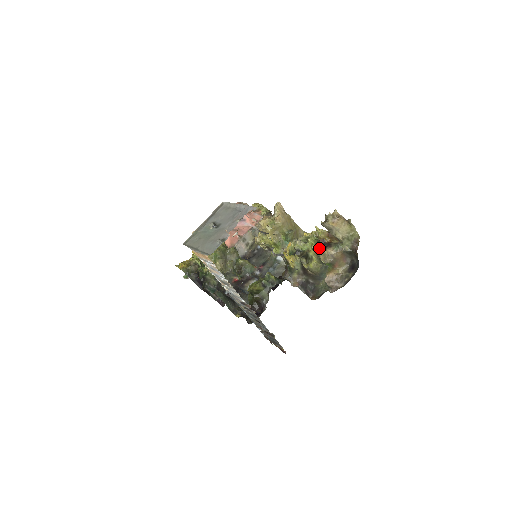
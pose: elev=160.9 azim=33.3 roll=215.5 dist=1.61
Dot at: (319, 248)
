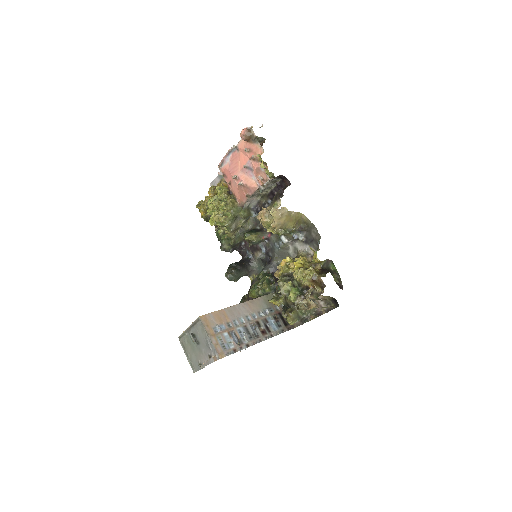
Dot at: occluded
